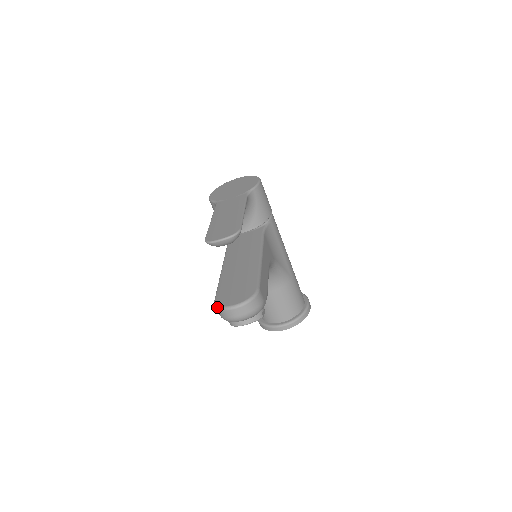
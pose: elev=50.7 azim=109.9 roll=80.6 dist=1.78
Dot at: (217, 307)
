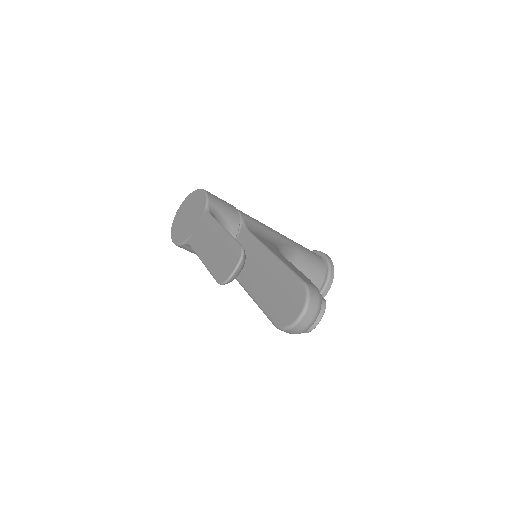
Dot at: (285, 330)
